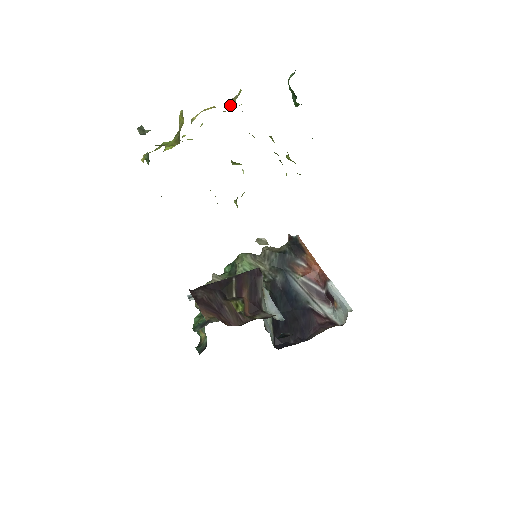
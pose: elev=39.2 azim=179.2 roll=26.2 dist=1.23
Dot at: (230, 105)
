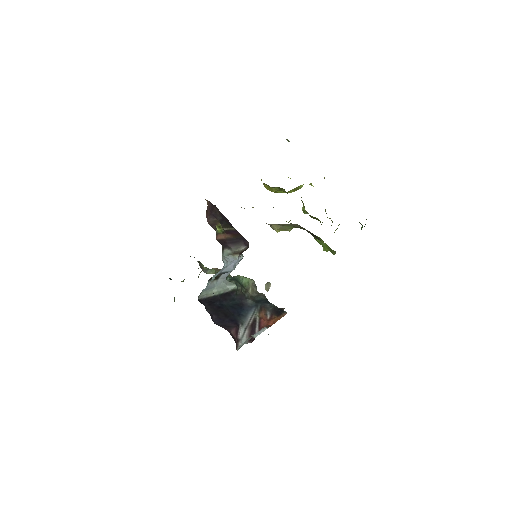
Dot at: occluded
